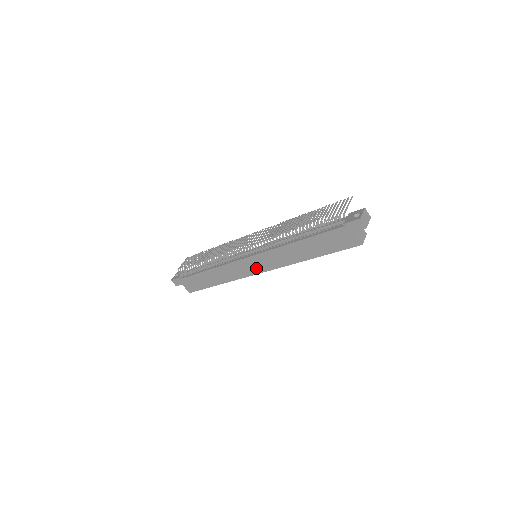
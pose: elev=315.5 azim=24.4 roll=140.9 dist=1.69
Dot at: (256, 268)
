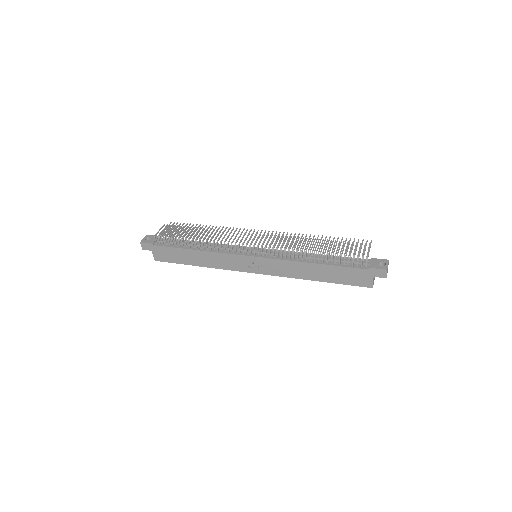
Dot at: (253, 268)
